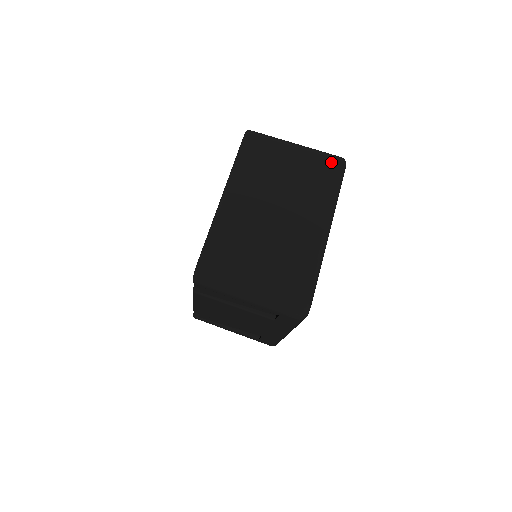
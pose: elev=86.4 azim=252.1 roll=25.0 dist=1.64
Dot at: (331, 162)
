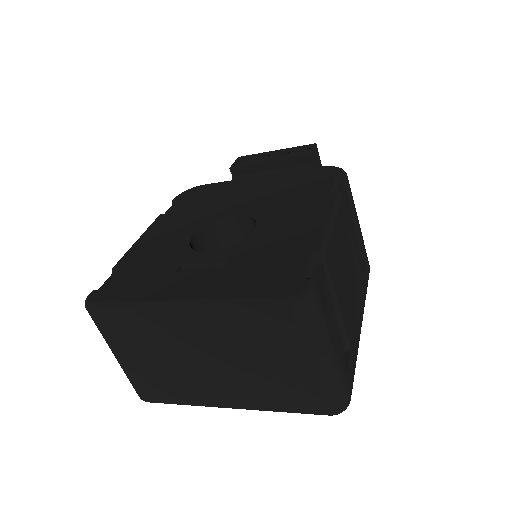
Dot at: (321, 404)
